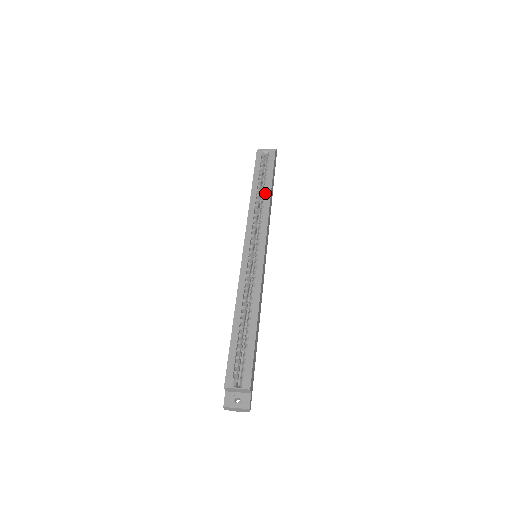
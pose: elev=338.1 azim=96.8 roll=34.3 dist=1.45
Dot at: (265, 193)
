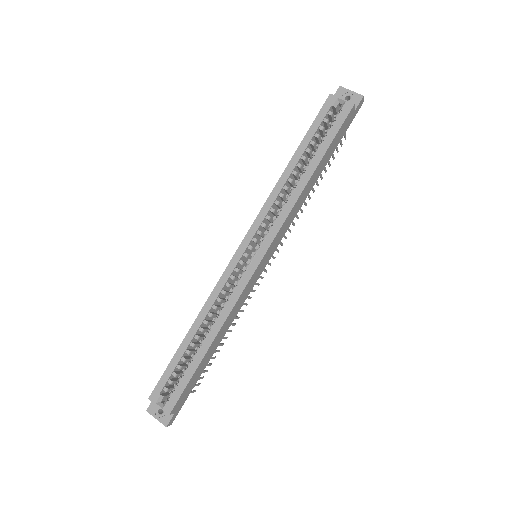
Dot at: (303, 174)
